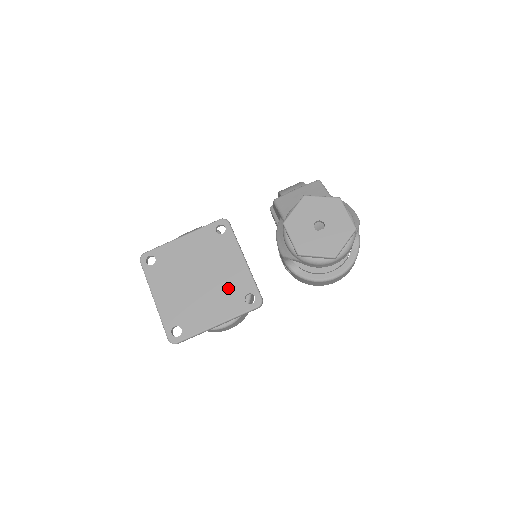
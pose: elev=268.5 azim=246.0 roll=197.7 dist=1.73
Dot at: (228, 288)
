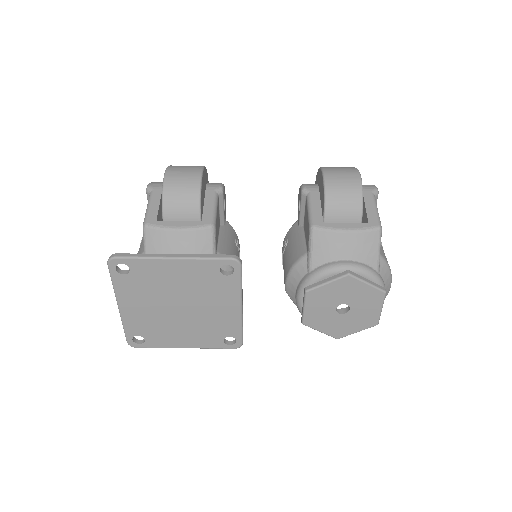
Dot at: (210, 326)
